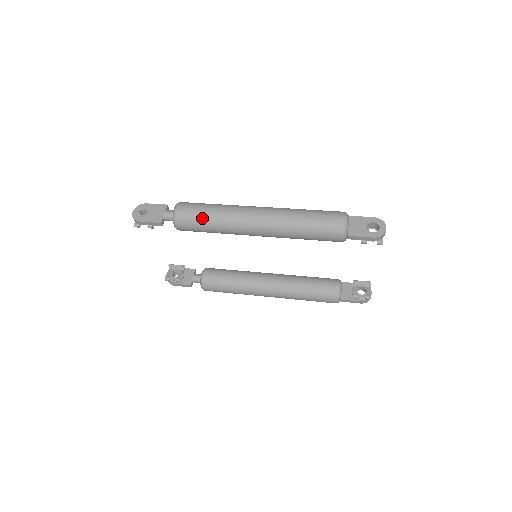
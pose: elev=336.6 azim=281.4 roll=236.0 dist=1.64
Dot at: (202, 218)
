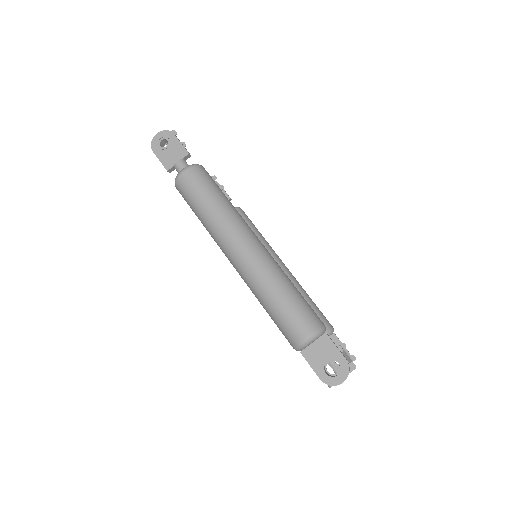
Dot at: (195, 205)
